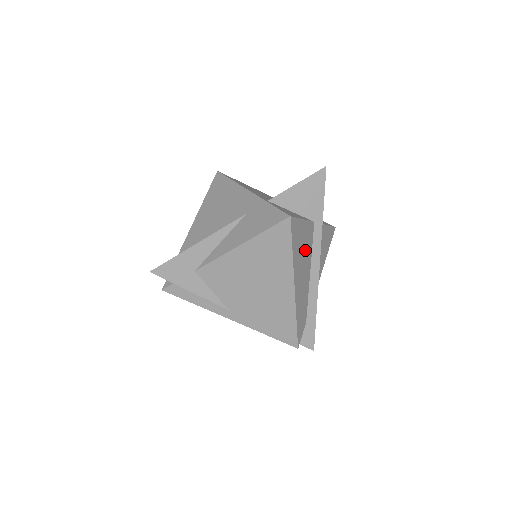
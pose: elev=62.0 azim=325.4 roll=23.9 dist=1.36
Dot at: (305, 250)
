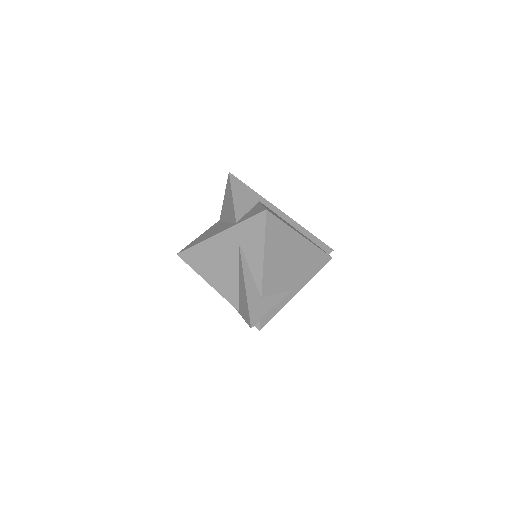
Dot at: occluded
